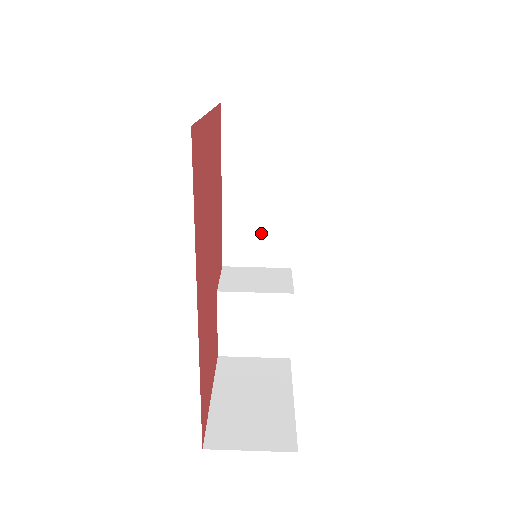
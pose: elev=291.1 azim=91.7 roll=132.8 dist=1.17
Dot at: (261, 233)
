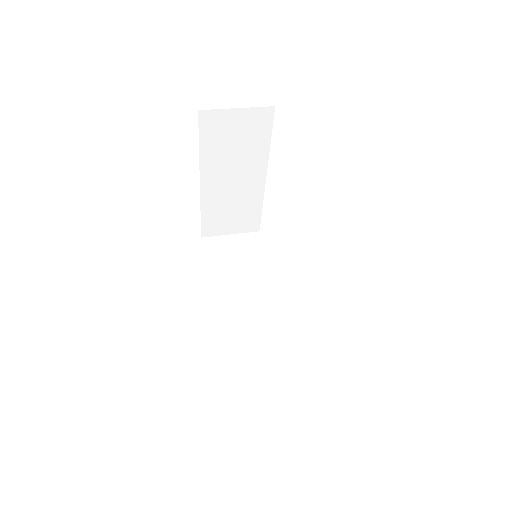
Dot at: (255, 322)
